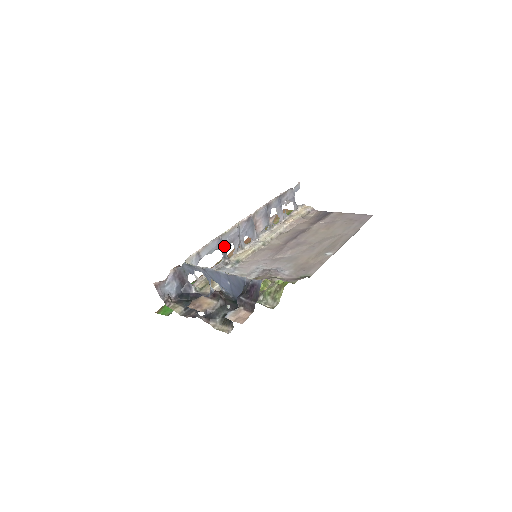
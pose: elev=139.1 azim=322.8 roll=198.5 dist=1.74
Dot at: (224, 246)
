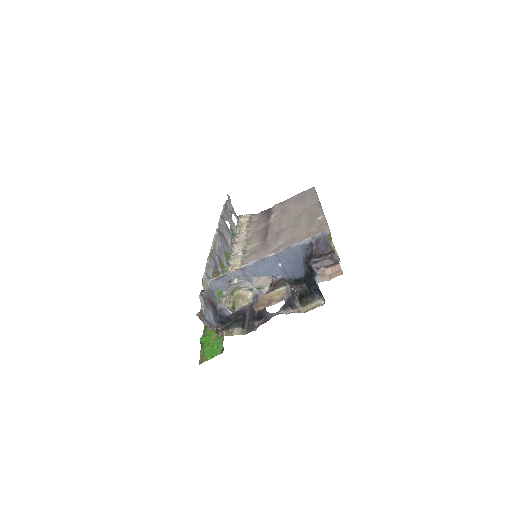
Dot at: occluded
